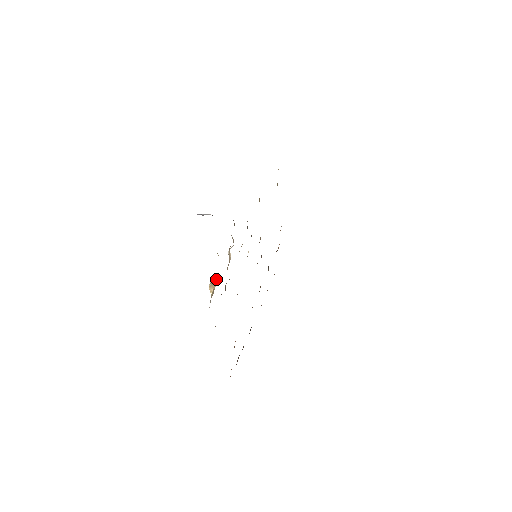
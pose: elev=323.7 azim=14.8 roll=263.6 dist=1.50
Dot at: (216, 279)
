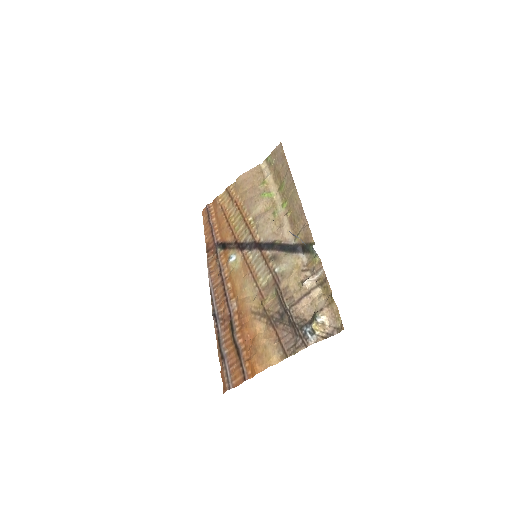
Dot at: (329, 323)
